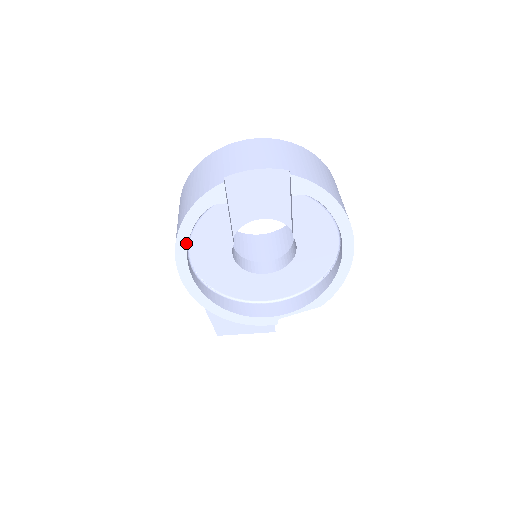
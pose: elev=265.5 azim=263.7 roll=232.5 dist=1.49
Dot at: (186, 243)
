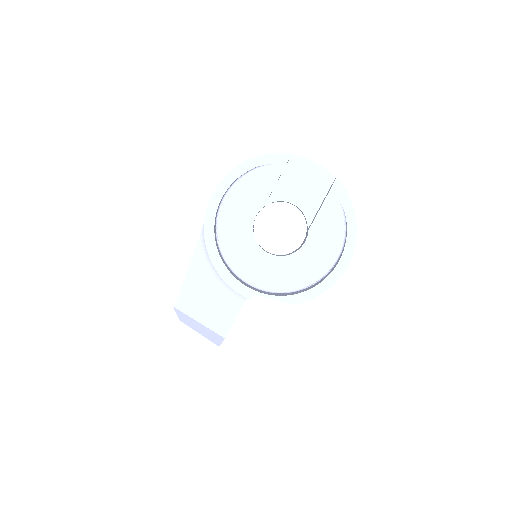
Dot at: (235, 178)
